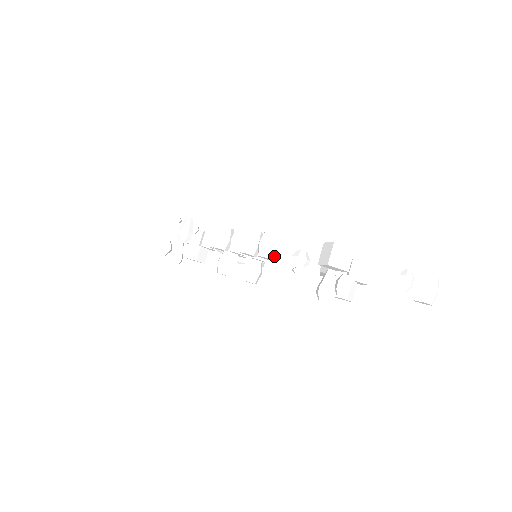
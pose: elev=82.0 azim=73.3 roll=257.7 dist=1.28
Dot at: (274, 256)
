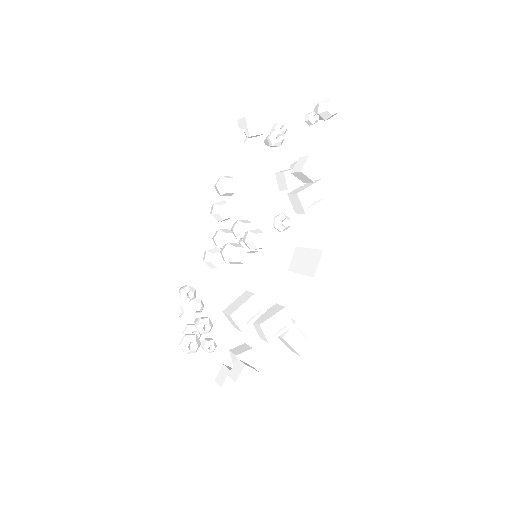
Dot at: (233, 178)
